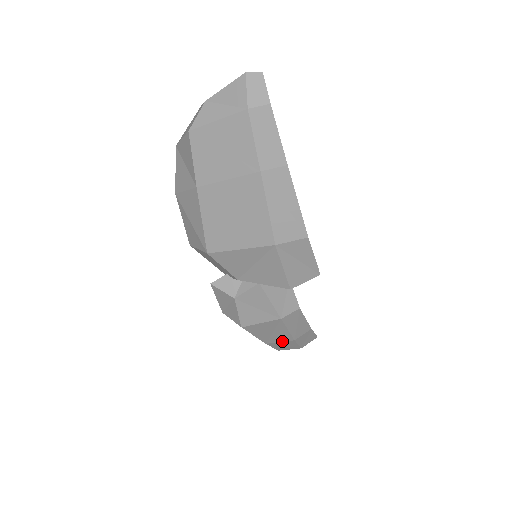
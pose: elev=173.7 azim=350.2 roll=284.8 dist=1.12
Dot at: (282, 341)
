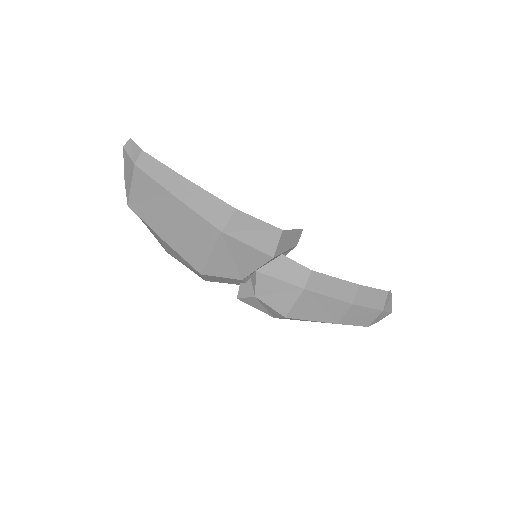
Dot at: (345, 312)
